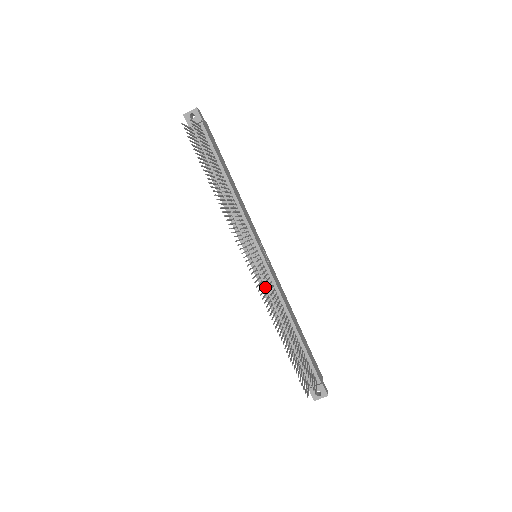
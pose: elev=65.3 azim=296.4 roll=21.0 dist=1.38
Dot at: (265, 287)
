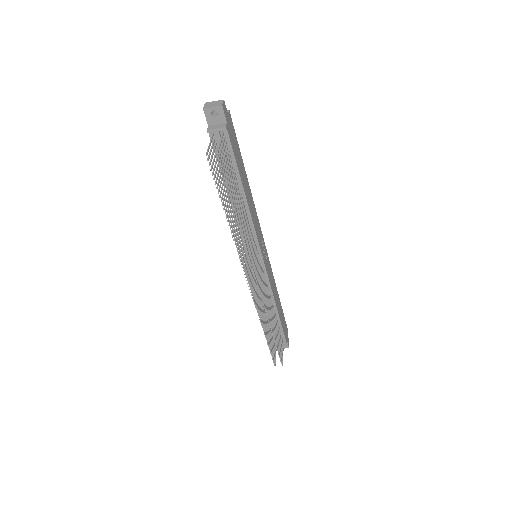
Dot at: occluded
